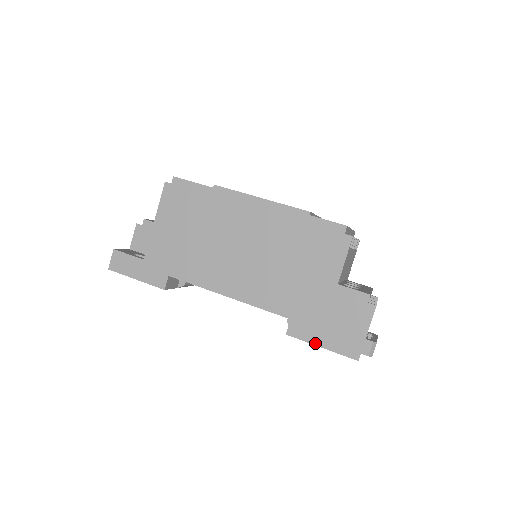
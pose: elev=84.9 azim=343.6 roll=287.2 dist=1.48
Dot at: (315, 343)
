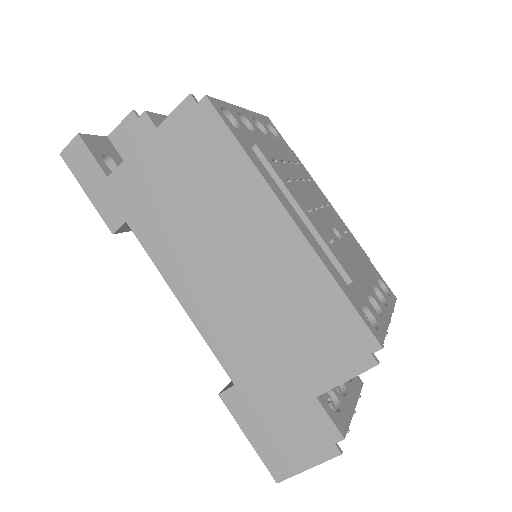
Dot at: (244, 429)
